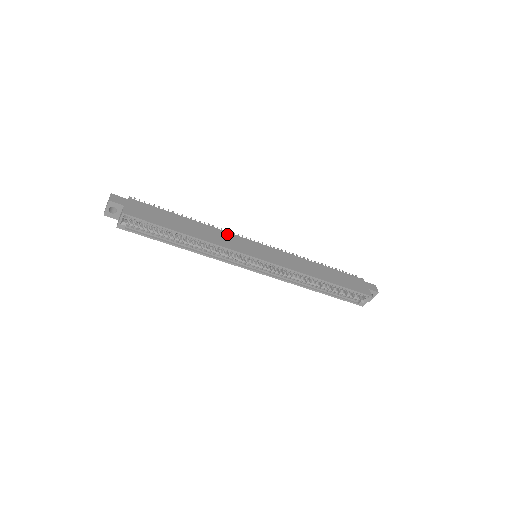
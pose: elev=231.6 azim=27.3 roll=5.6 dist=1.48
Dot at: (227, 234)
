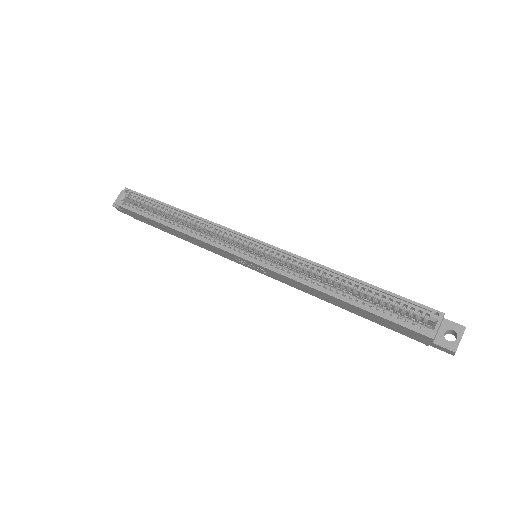
Dot at: occluded
